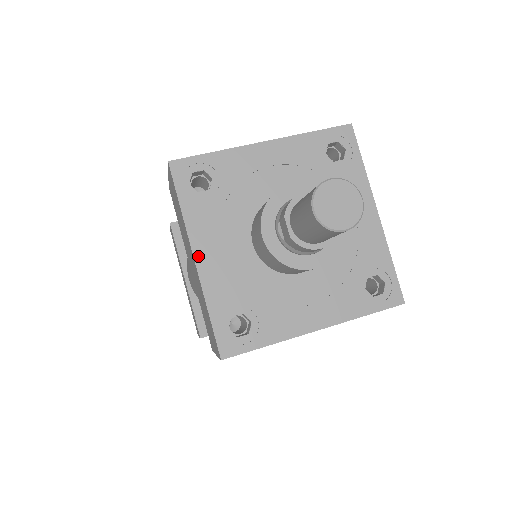
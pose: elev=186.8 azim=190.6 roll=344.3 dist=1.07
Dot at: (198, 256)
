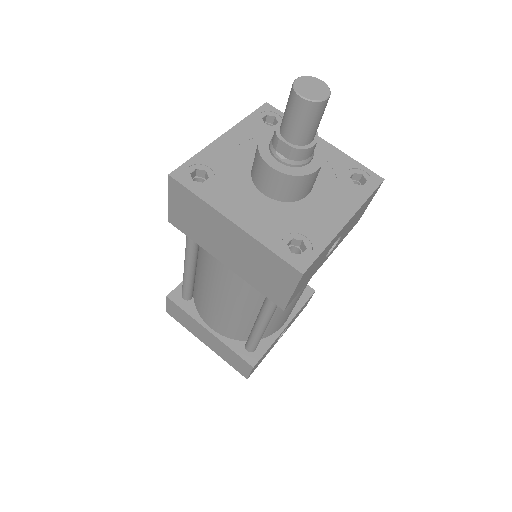
Dot at: (234, 219)
